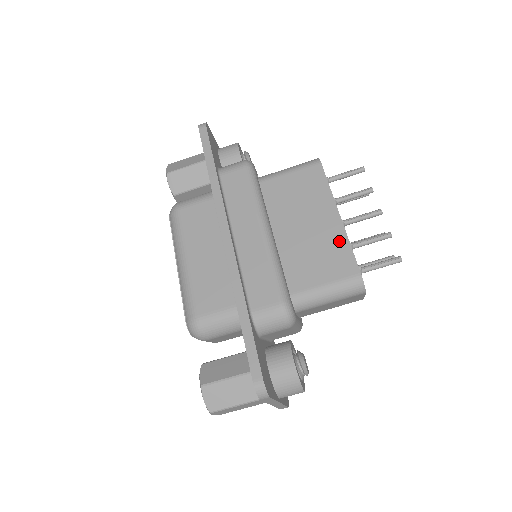
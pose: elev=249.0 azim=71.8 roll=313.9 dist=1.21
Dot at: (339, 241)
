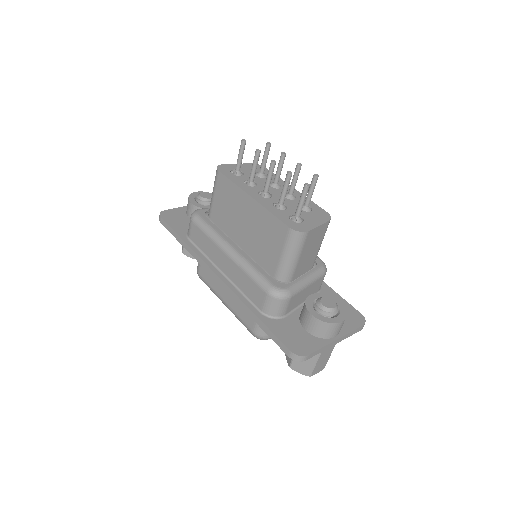
Dot at: (265, 216)
